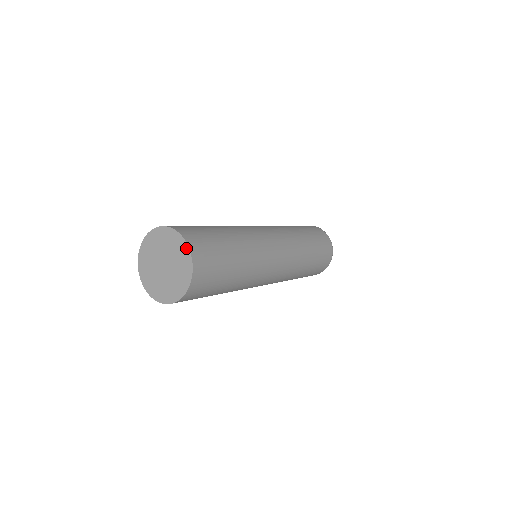
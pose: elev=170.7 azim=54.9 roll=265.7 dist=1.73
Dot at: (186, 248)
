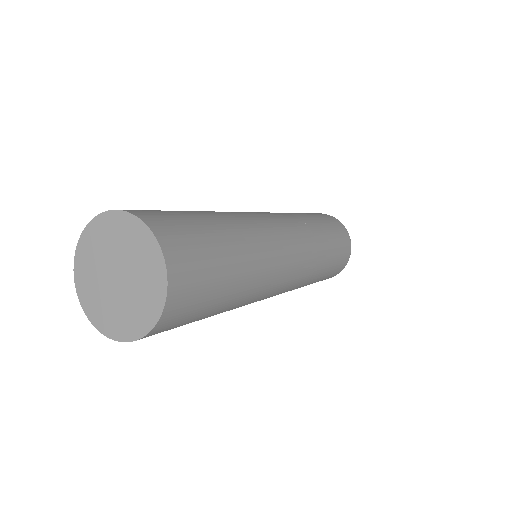
Dot at: (141, 226)
